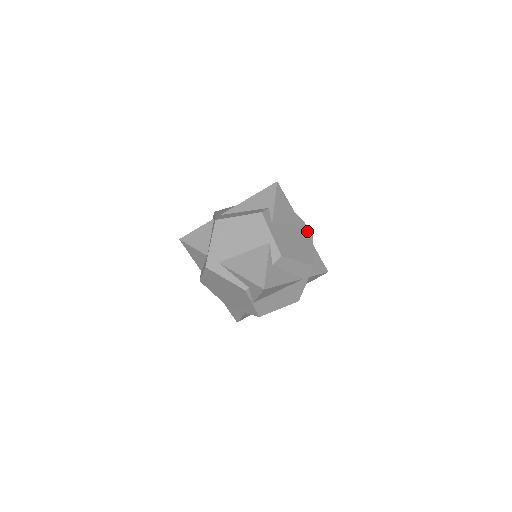
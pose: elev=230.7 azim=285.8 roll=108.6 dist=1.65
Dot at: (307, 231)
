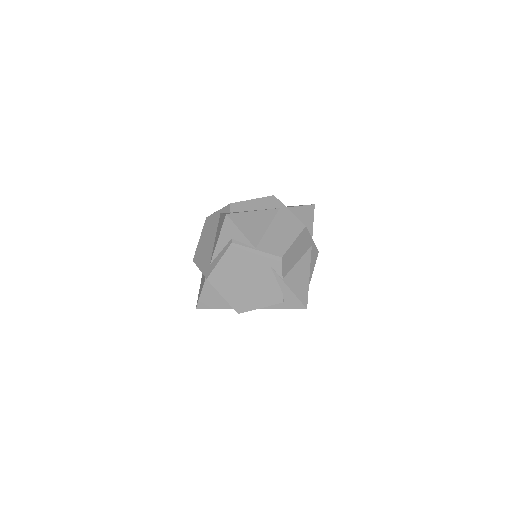
Dot at: occluded
